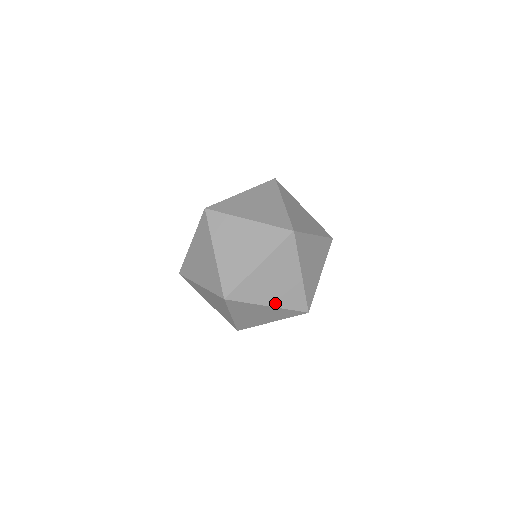
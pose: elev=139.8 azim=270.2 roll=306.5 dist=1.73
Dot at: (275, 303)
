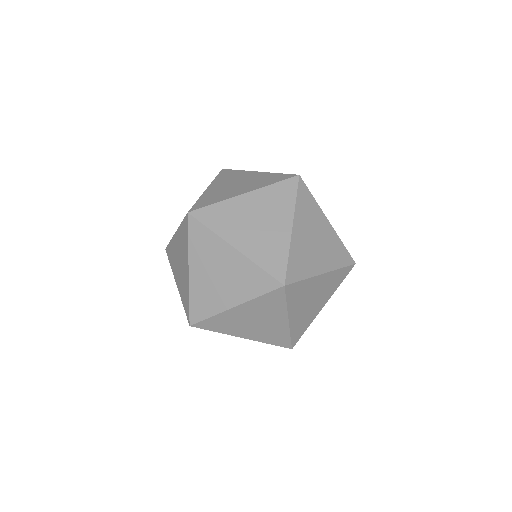
Dot at: (252, 337)
